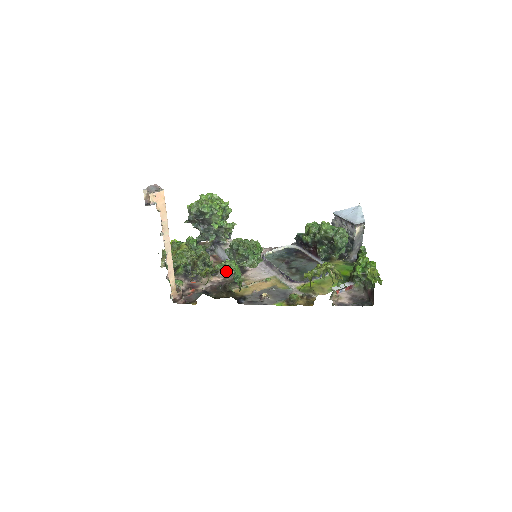
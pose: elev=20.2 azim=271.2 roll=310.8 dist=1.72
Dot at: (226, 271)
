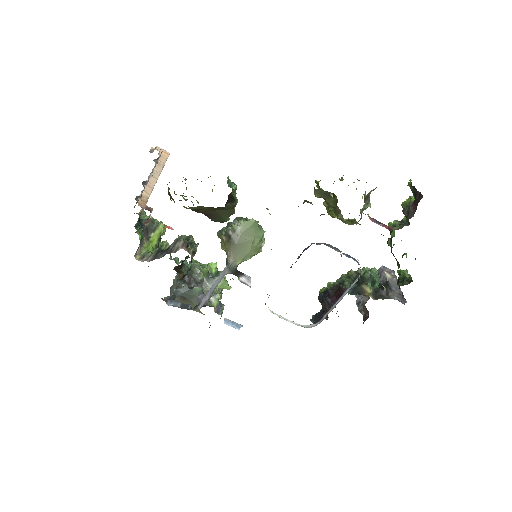
Dot at: occluded
